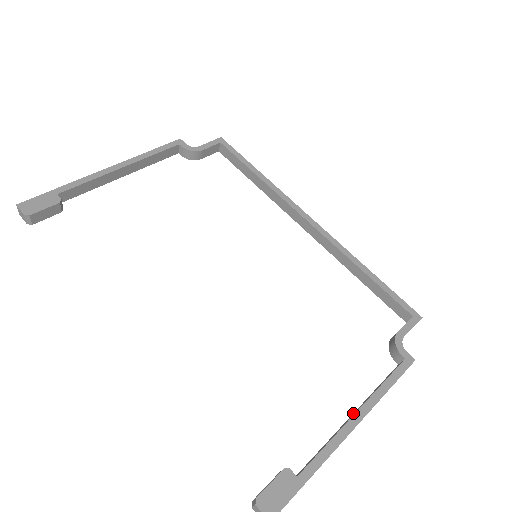
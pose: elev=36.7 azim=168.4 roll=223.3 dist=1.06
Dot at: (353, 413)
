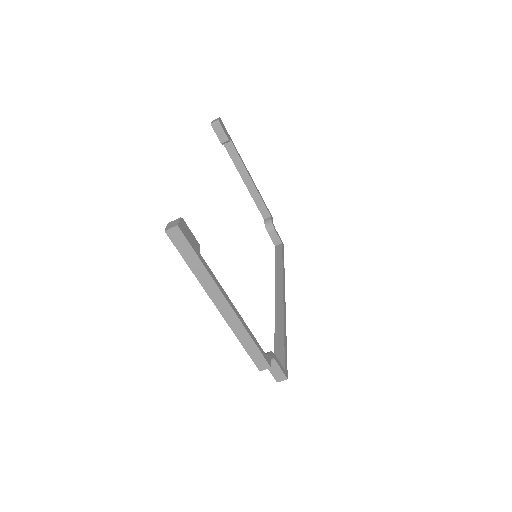
Dot at: occluded
